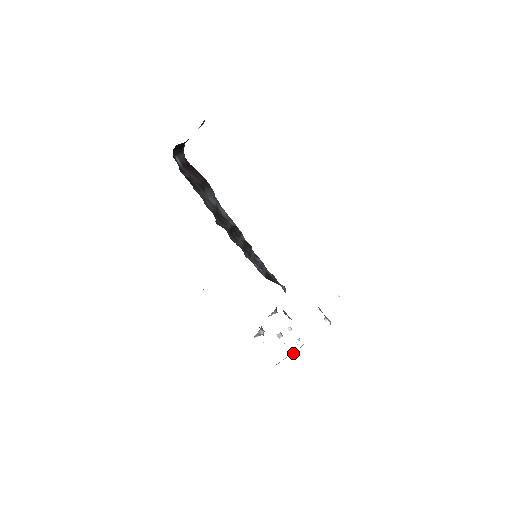
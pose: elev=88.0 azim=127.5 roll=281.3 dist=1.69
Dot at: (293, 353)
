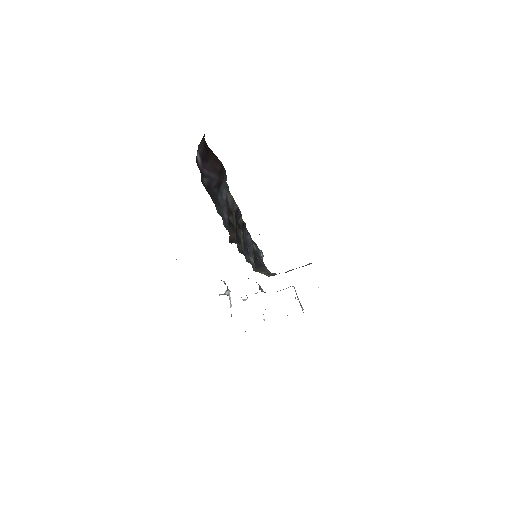
Dot at: occluded
